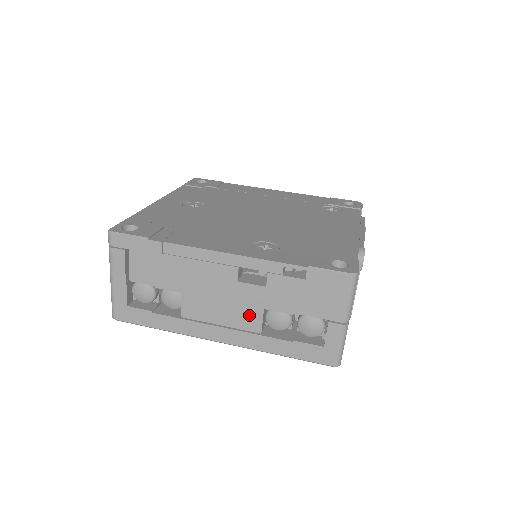
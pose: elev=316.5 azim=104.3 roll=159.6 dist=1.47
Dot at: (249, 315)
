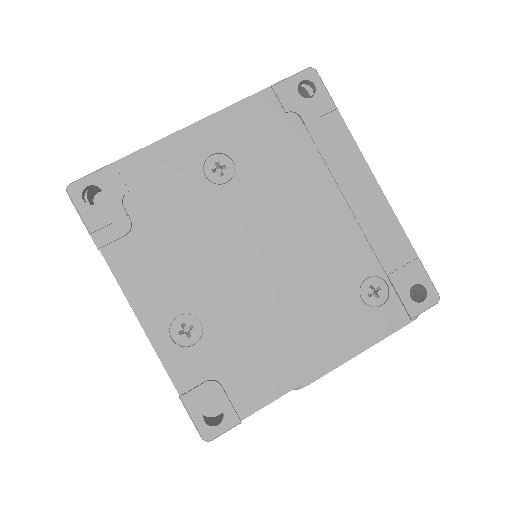
Dot at: occluded
